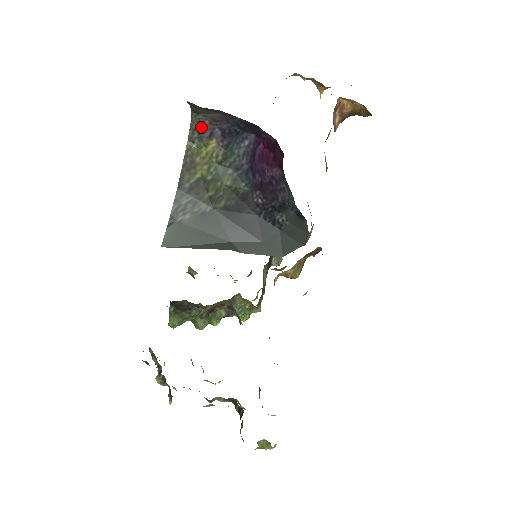
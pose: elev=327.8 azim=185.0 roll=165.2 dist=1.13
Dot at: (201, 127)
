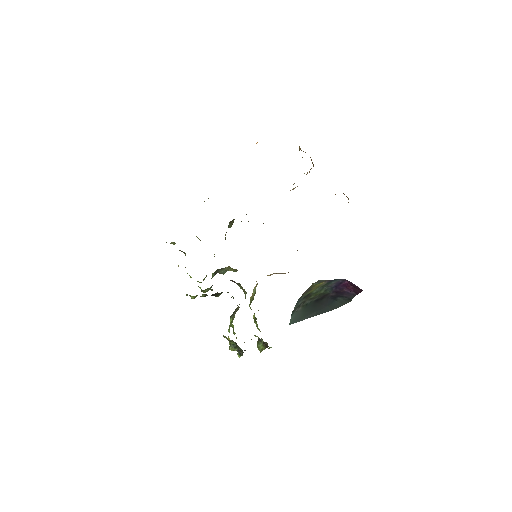
Dot at: (323, 280)
